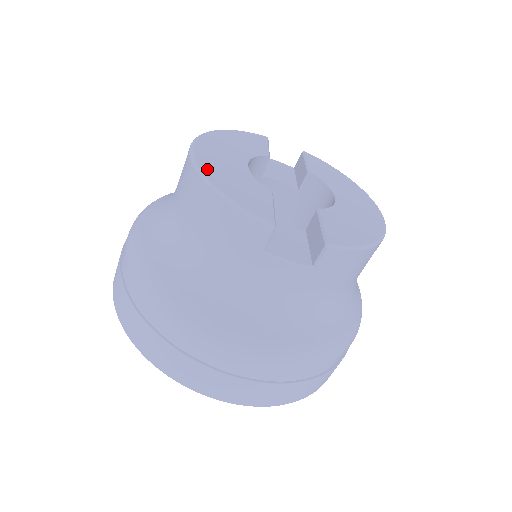
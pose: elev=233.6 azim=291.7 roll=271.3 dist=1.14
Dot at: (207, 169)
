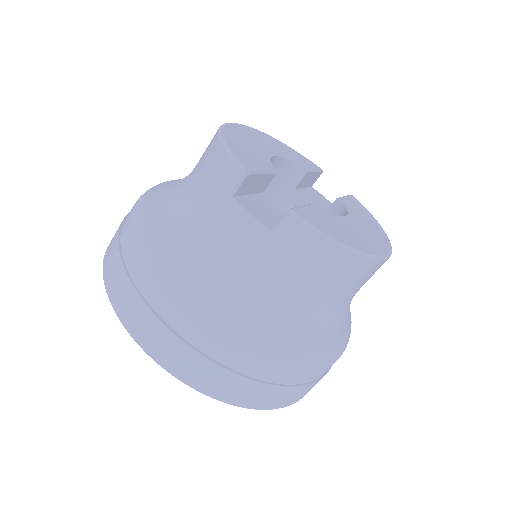
Dot at: (230, 130)
